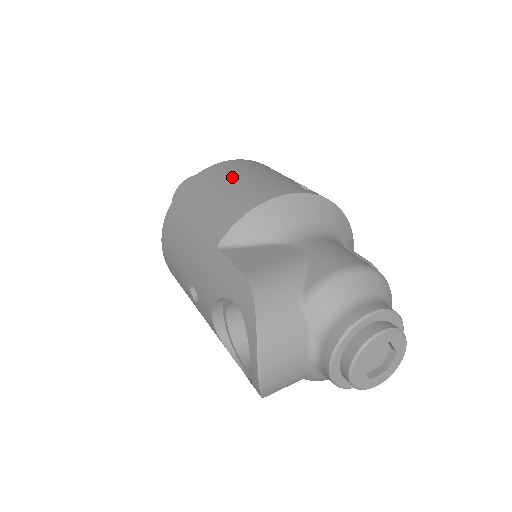
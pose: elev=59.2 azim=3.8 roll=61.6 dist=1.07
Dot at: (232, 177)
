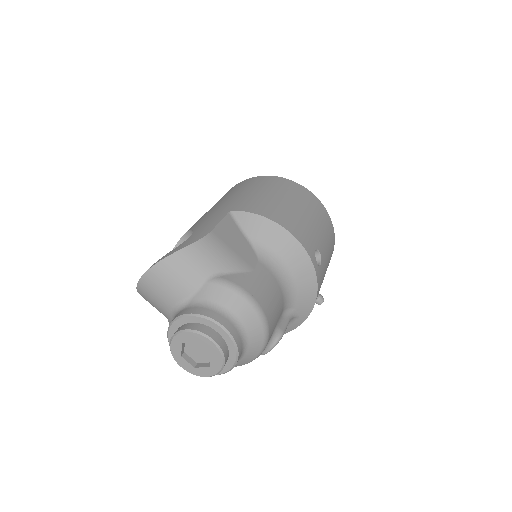
Dot at: (298, 201)
